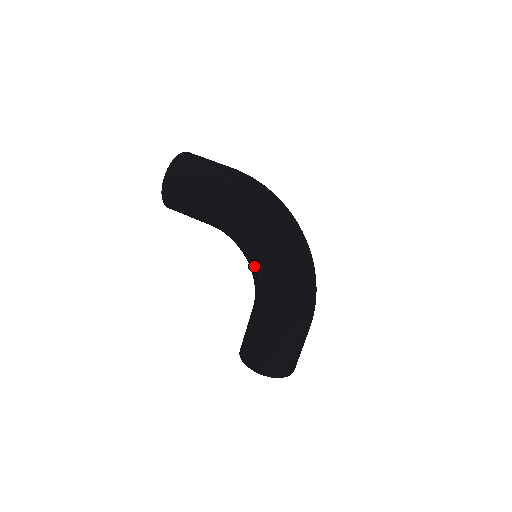
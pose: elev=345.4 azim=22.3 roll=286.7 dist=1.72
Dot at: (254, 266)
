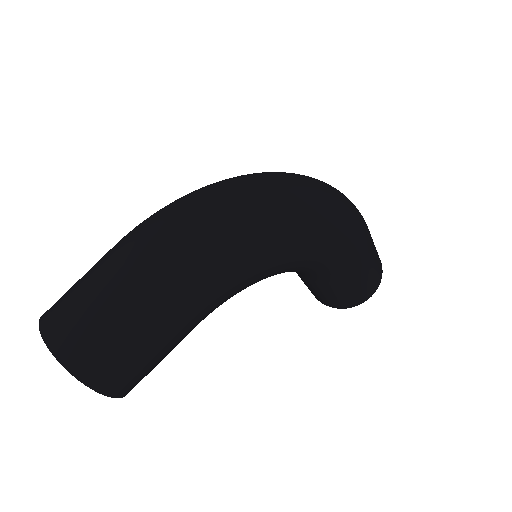
Dot at: (292, 270)
